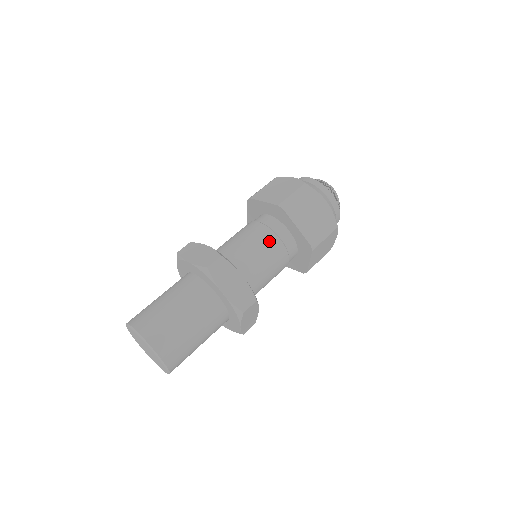
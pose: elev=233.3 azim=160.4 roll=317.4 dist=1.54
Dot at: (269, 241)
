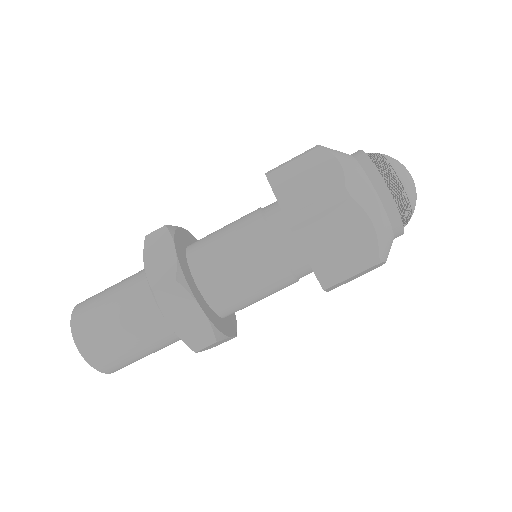
Dot at: (248, 222)
